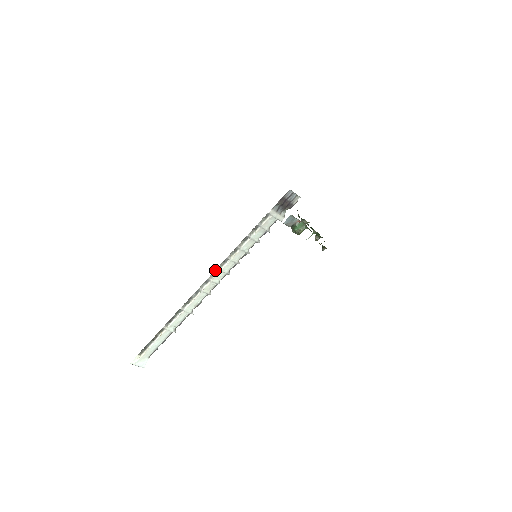
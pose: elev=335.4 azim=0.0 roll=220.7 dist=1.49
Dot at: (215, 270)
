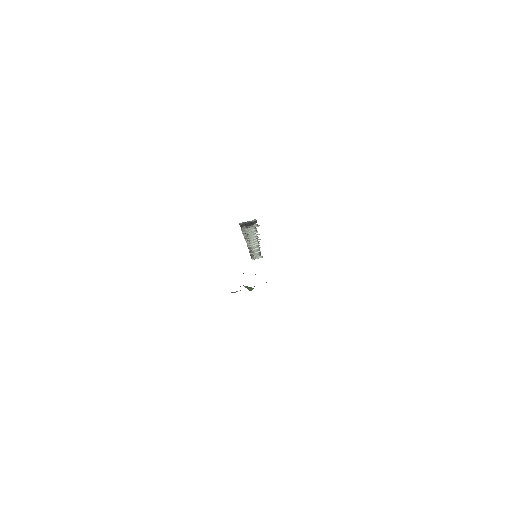
Dot at: (246, 242)
